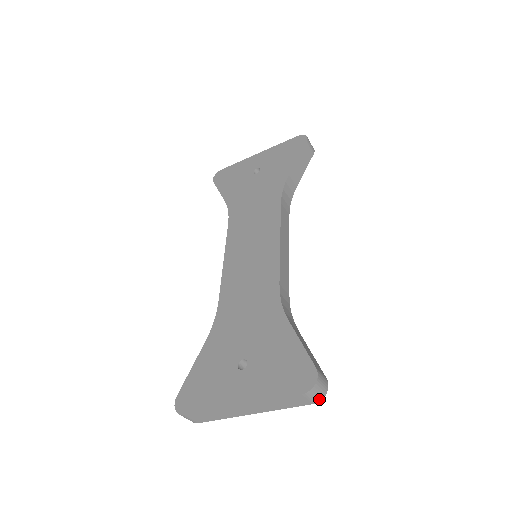
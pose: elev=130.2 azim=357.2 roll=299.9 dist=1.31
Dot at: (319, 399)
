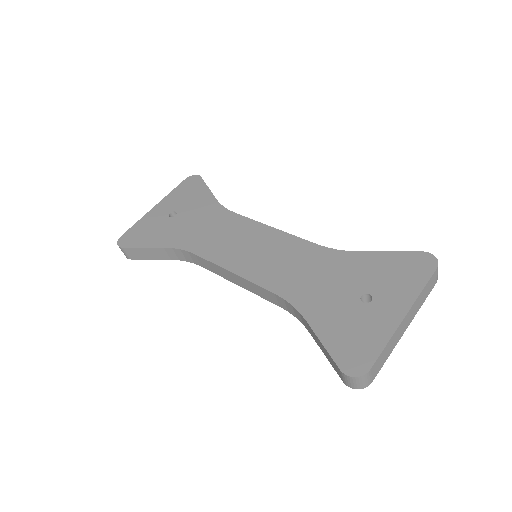
Dot at: (437, 275)
